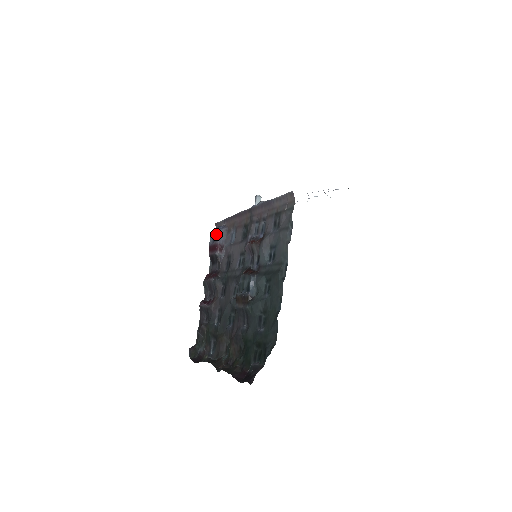
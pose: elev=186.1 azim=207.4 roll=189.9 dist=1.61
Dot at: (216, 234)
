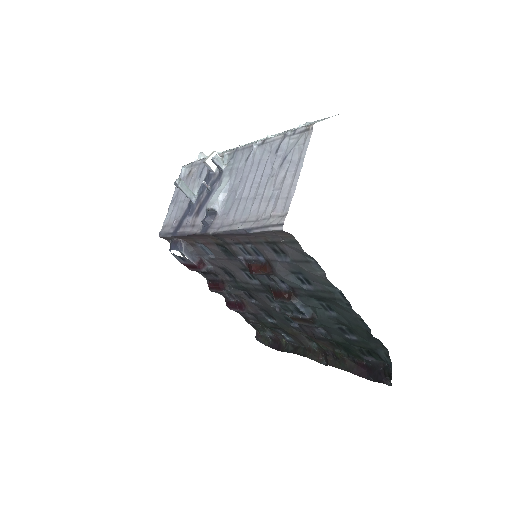
Dot at: occluded
